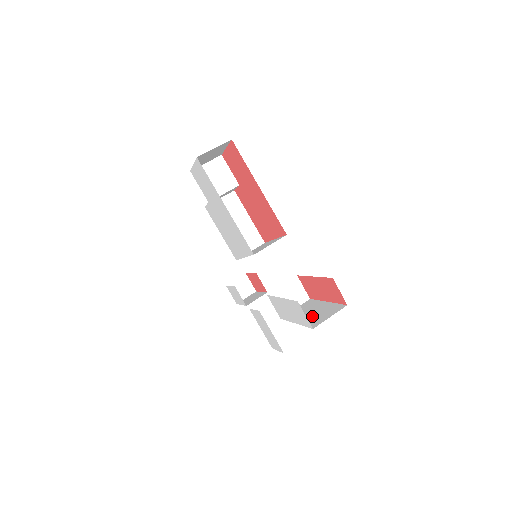
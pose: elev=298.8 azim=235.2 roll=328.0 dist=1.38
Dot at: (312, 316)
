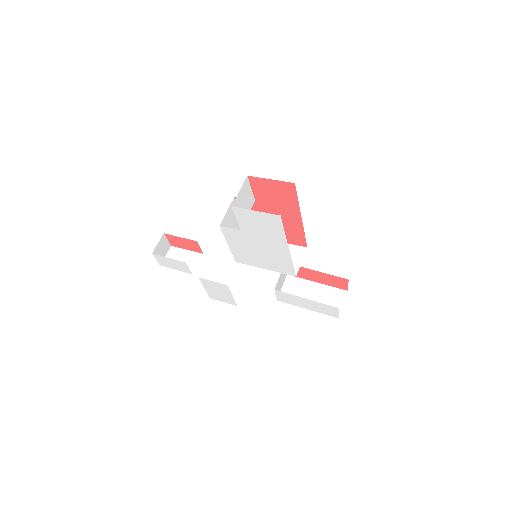
Dot at: (320, 301)
